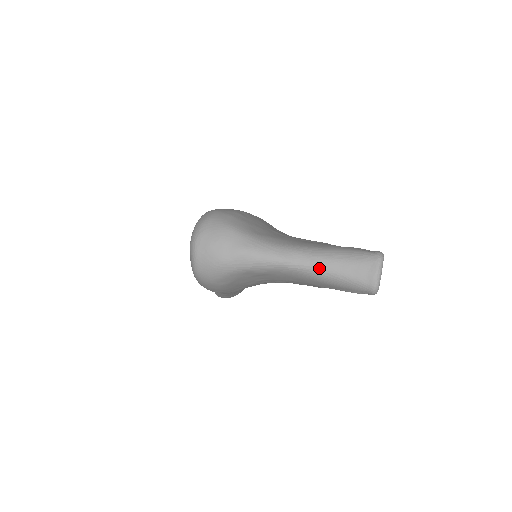
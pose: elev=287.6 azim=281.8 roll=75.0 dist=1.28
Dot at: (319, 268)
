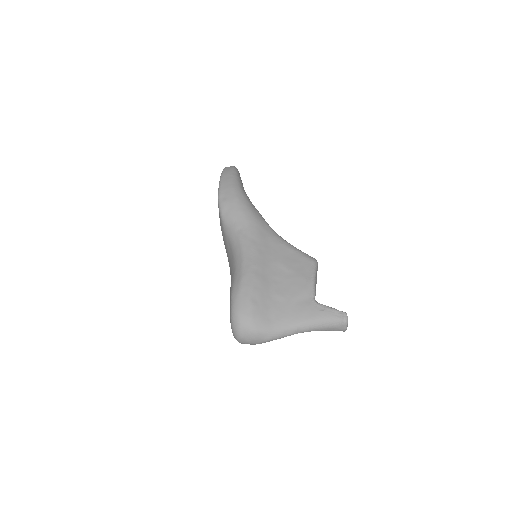
Dot at: occluded
